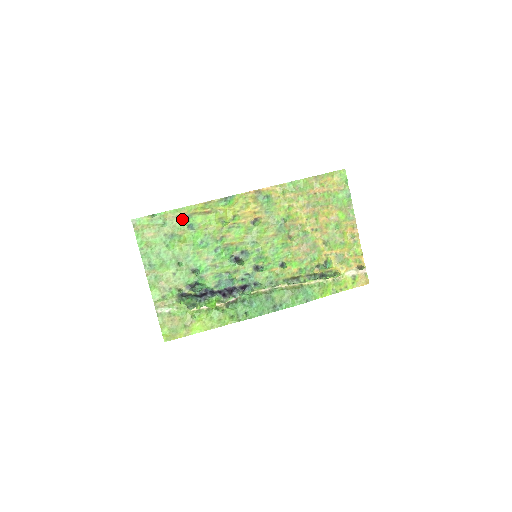
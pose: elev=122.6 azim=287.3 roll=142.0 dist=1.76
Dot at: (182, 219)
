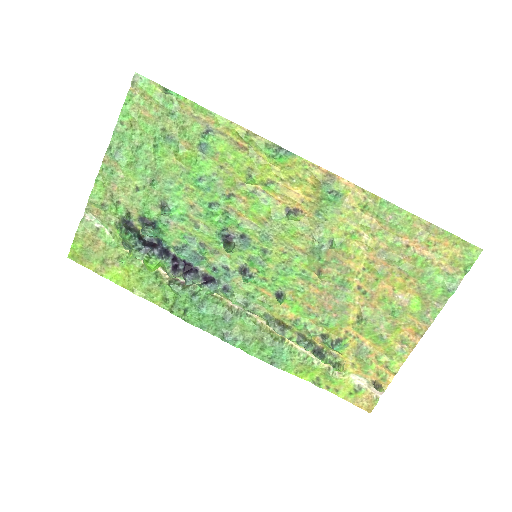
Dot at: (200, 127)
